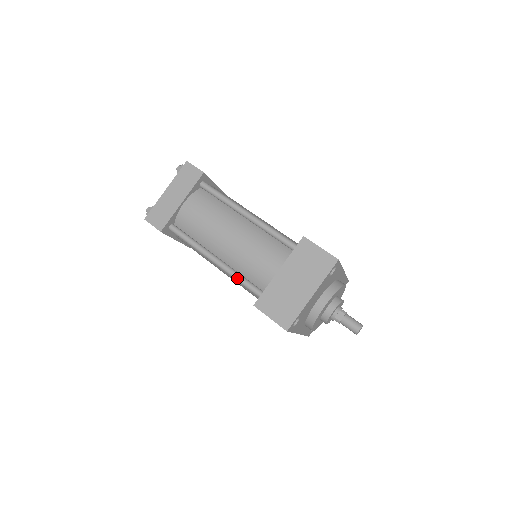
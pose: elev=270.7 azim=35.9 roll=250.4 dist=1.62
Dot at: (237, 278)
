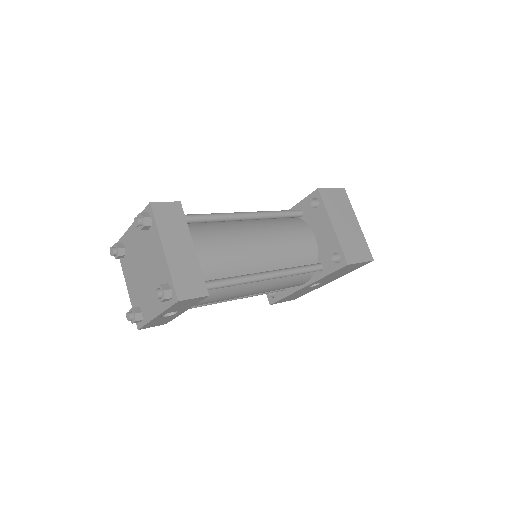
Dot at: (294, 271)
